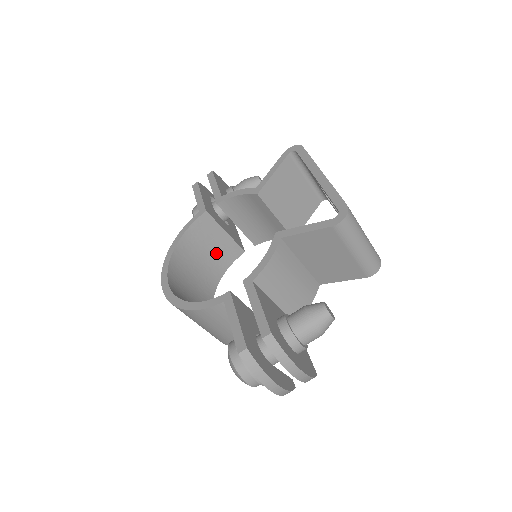
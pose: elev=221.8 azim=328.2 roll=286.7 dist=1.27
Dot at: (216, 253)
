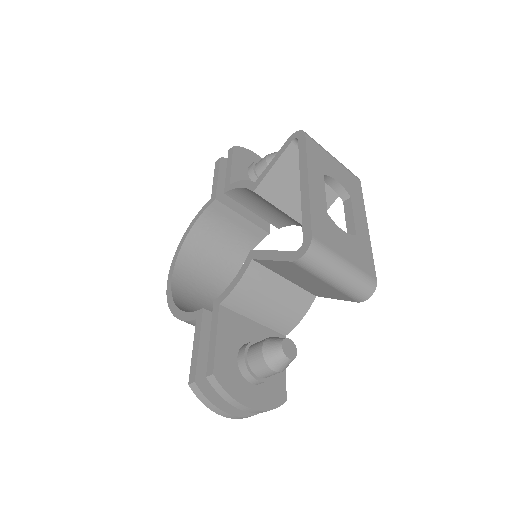
Dot at: (236, 237)
